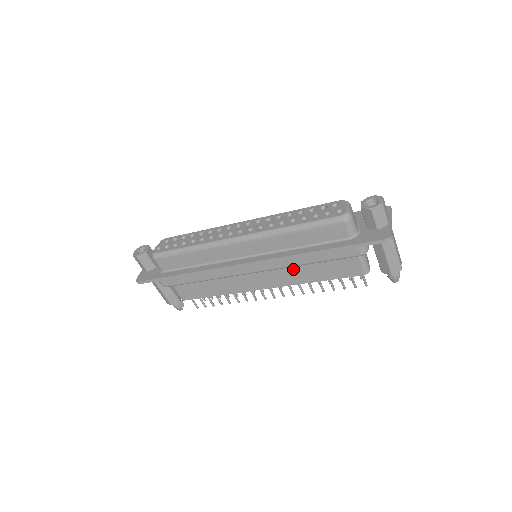
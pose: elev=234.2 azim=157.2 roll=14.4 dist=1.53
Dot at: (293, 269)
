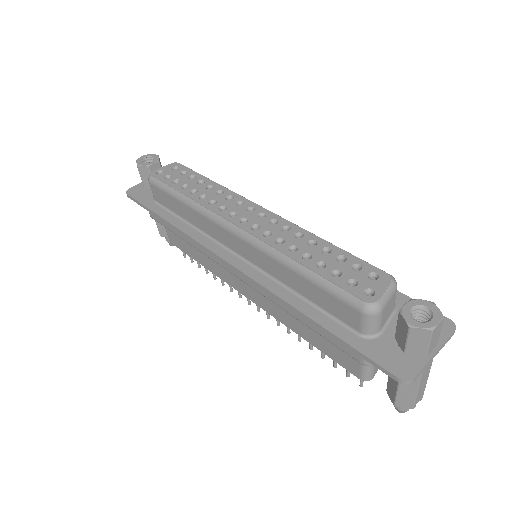
Dot at: occluded
